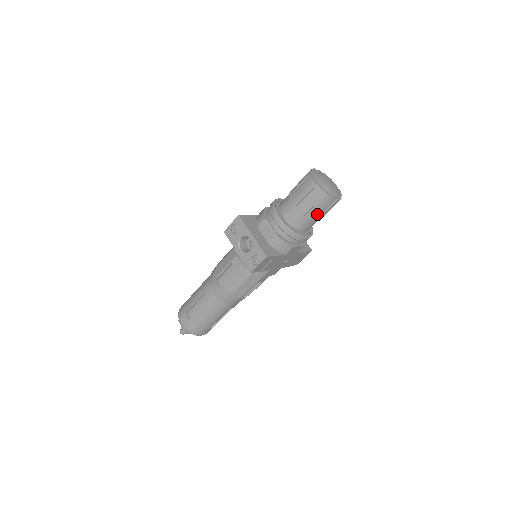
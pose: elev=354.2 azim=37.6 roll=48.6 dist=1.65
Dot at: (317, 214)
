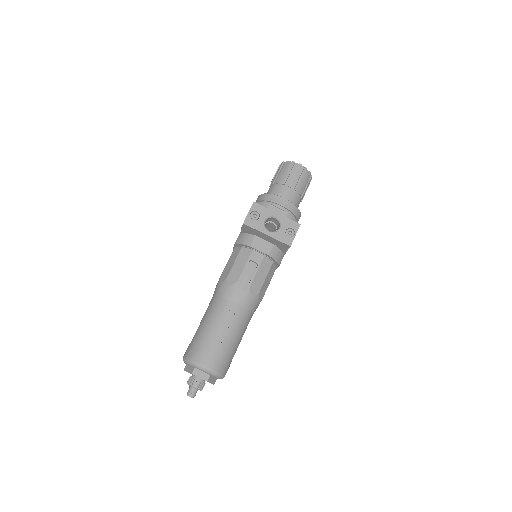
Dot at: (304, 192)
